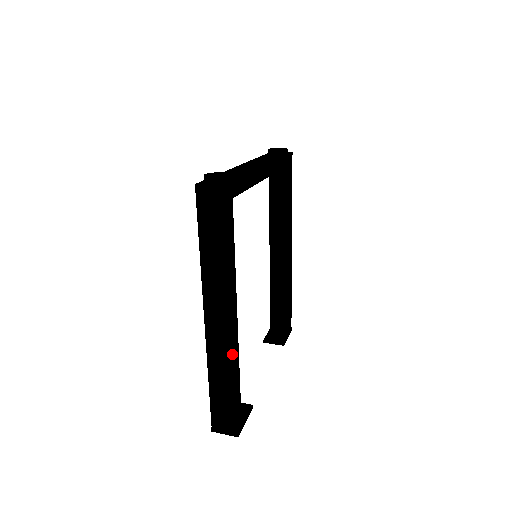
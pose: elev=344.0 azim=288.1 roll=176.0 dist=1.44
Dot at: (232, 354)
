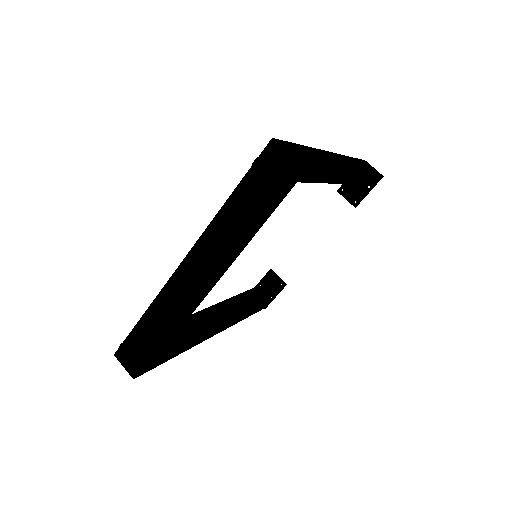
Dot at: (228, 327)
